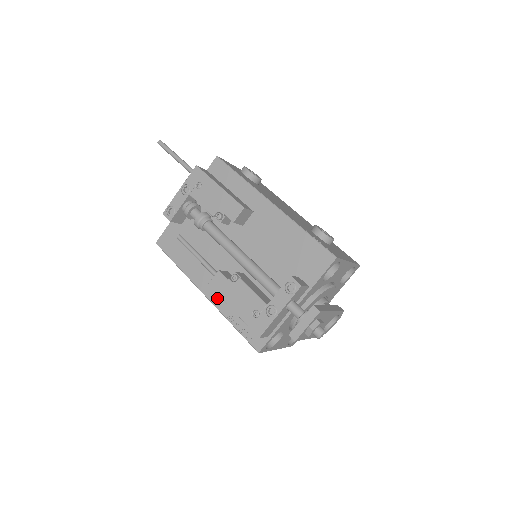
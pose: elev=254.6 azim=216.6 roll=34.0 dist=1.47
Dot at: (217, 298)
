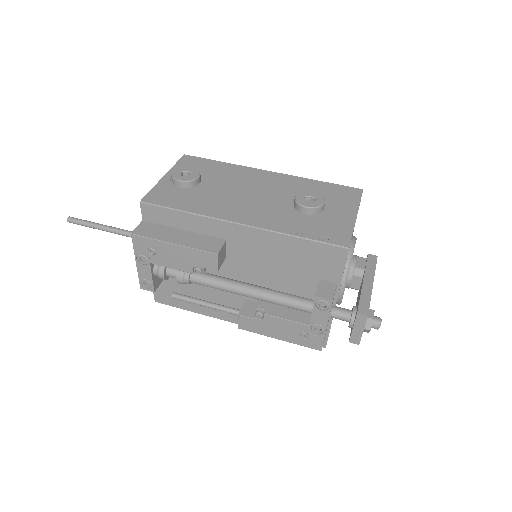
Dot at: occluded
